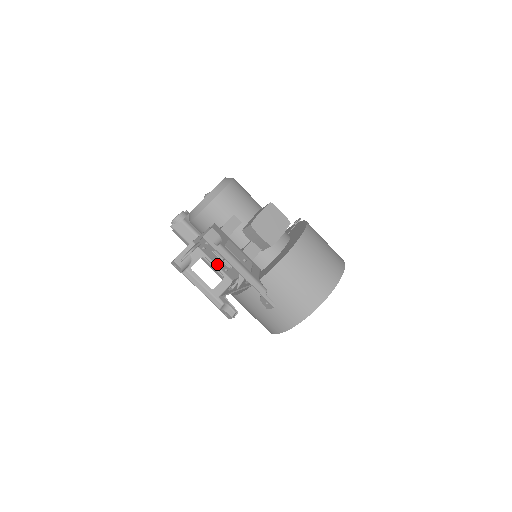
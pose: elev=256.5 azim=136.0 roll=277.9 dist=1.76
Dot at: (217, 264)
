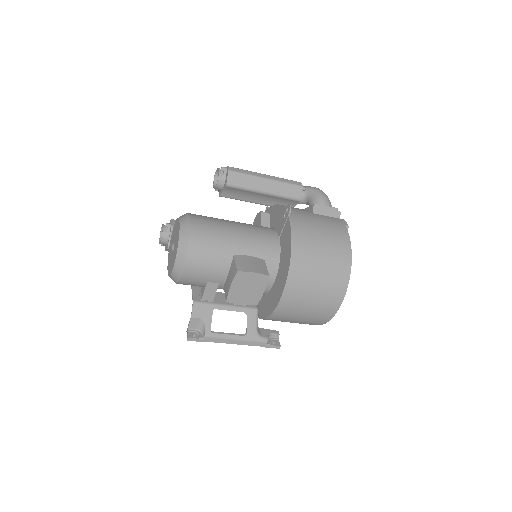
Dot at: occluded
